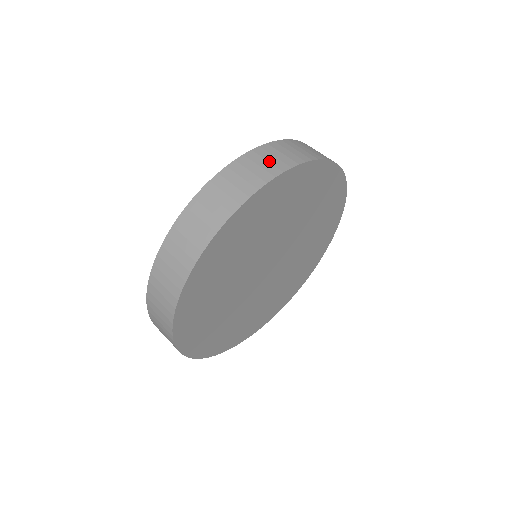
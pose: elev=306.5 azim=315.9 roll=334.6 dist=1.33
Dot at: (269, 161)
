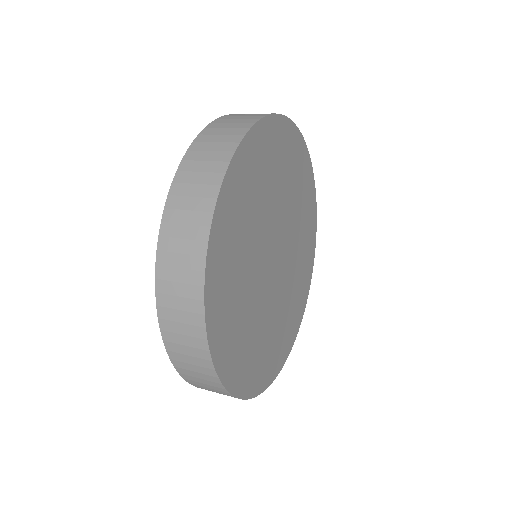
Dot at: occluded
